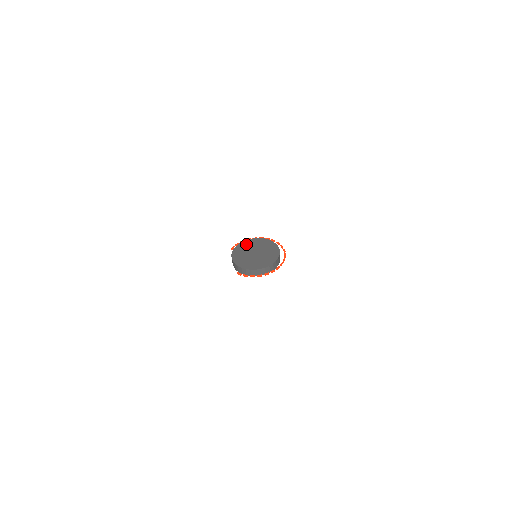
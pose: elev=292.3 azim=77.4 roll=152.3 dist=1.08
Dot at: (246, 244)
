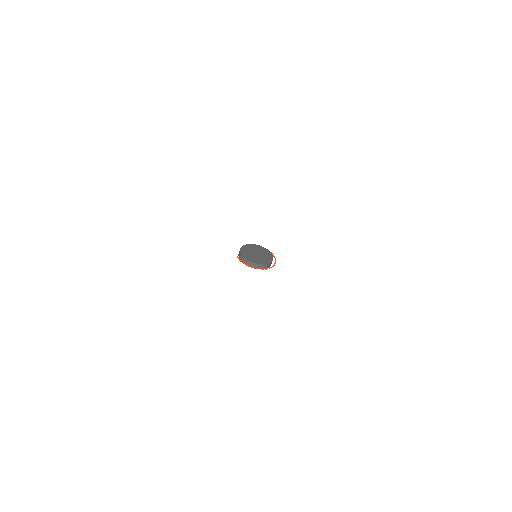
Dot at: (256, 247)
